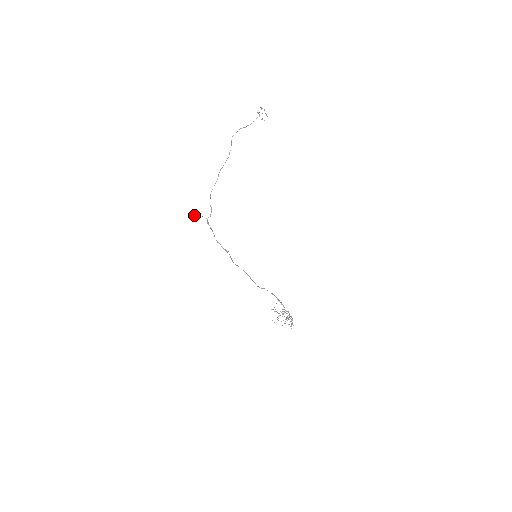
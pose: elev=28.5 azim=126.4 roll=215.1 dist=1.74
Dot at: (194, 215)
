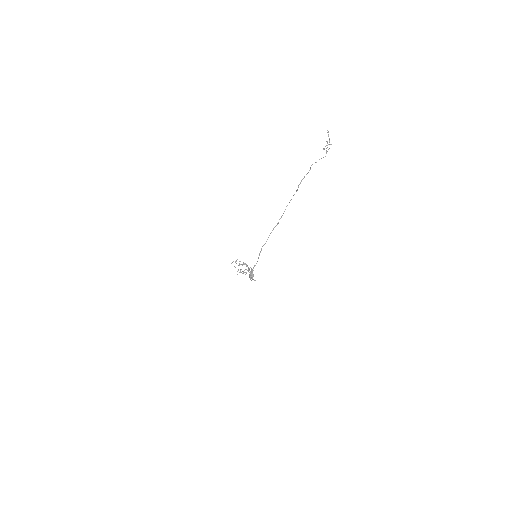
Dot at: occluded
